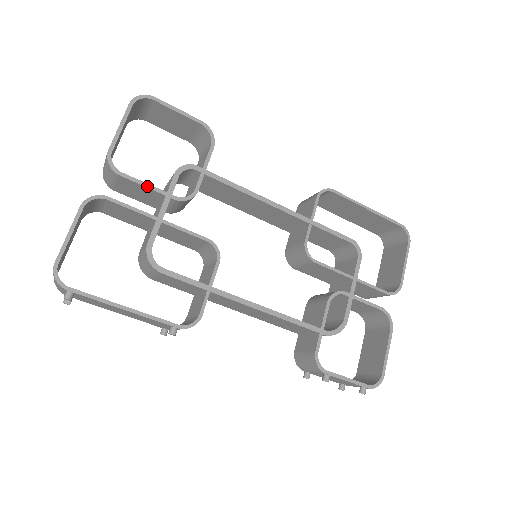
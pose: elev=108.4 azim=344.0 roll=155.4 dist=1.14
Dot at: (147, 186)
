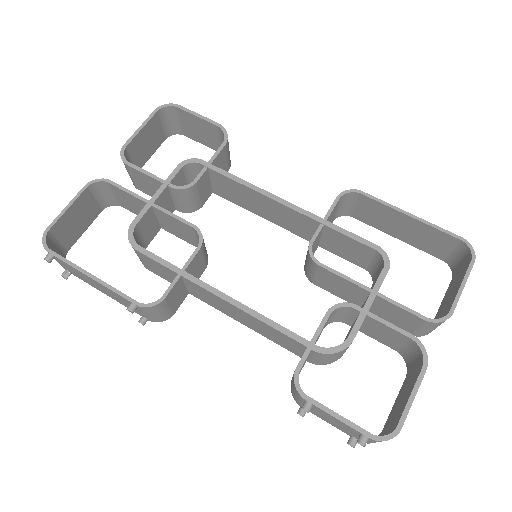
Dot at: (148, 174)
